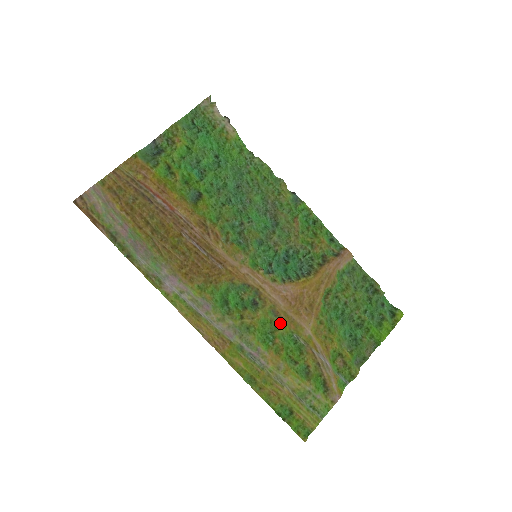
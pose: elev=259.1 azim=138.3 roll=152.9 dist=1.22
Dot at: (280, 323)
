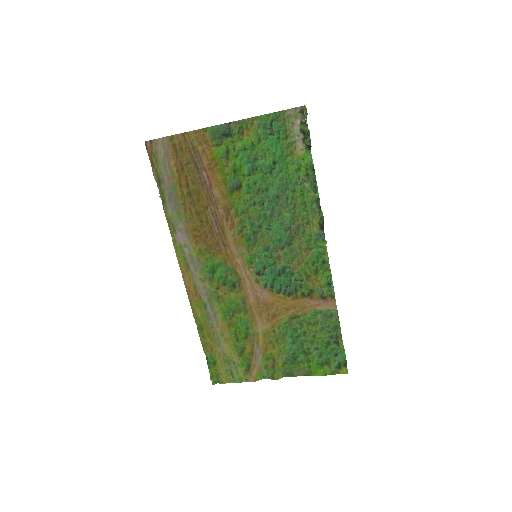
Dot at: (243, 310)
